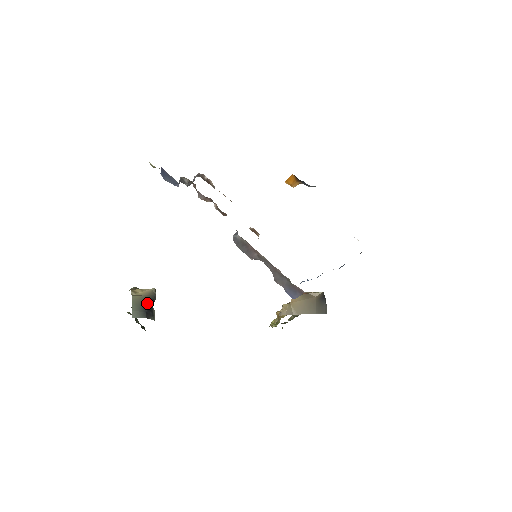
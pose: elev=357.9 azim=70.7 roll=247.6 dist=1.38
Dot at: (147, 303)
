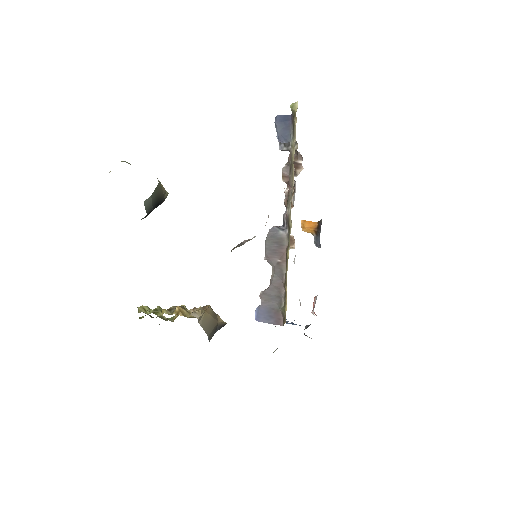
Dot at: (159, 201)
